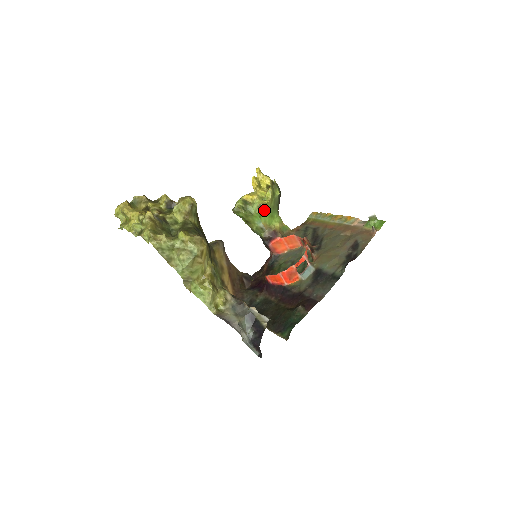
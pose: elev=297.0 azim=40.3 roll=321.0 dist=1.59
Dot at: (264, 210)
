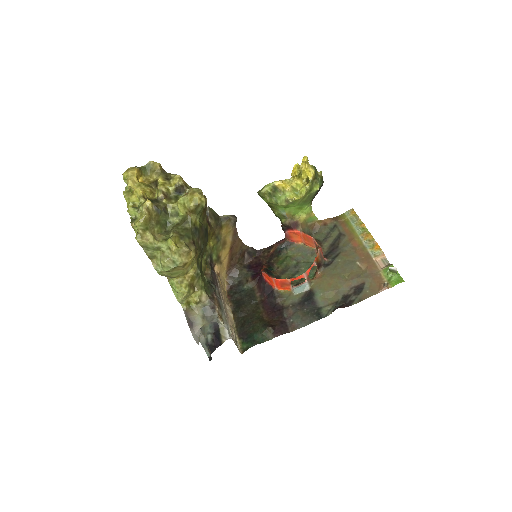
Dot at: (291, 204)
